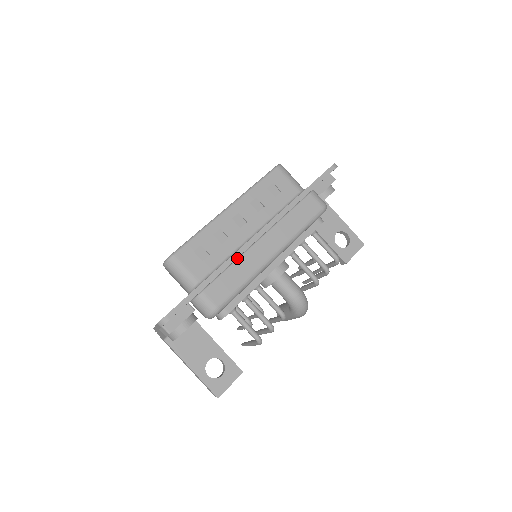
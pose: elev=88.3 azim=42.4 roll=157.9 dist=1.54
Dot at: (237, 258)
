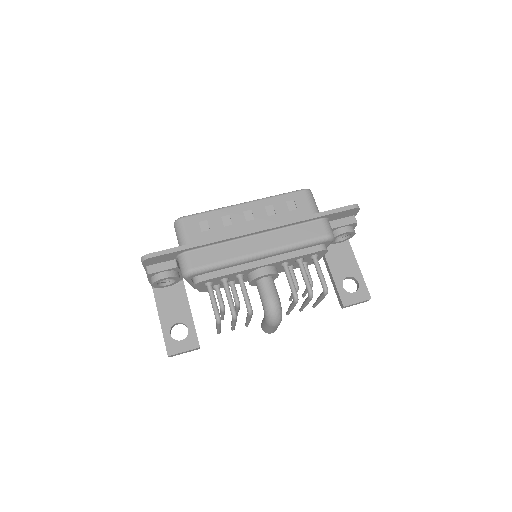
Dot at: (229, 240)
